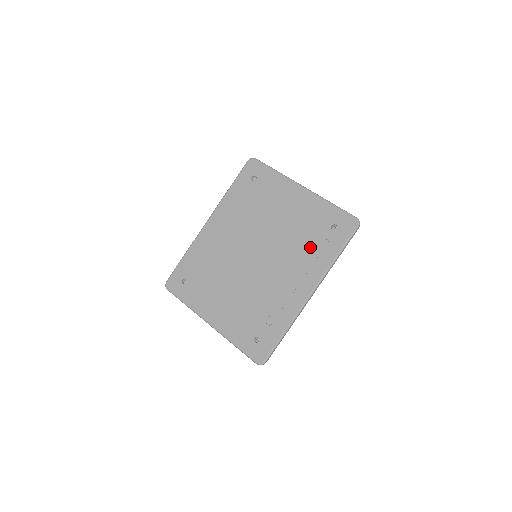
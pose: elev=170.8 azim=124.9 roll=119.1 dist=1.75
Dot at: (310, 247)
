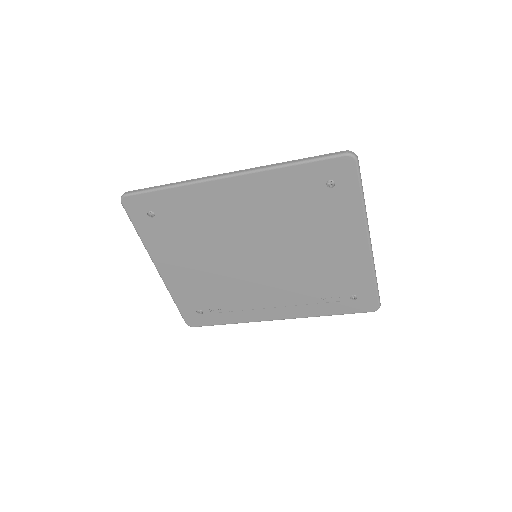
Dot at: (315, 293)
